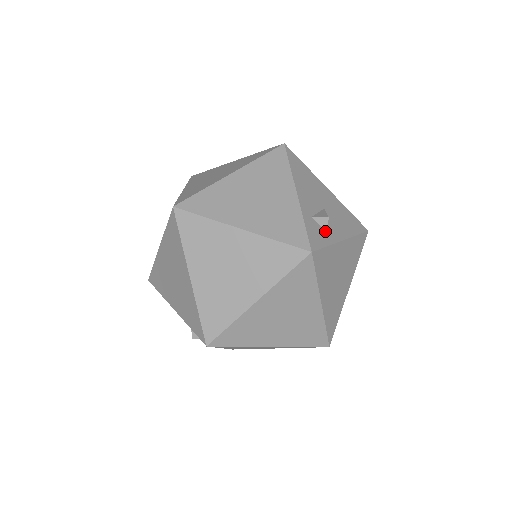
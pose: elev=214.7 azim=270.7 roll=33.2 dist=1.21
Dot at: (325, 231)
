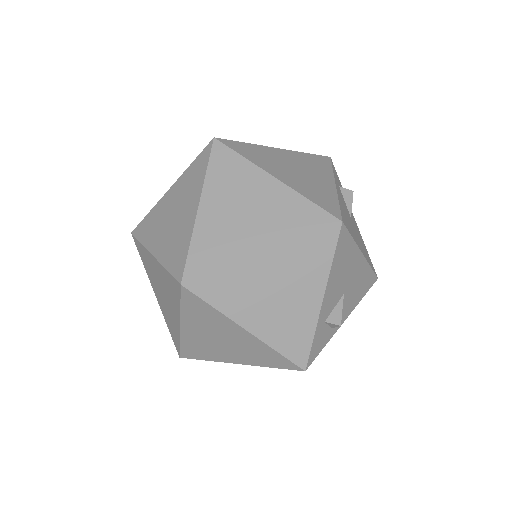
Dot at: (331, 328)
